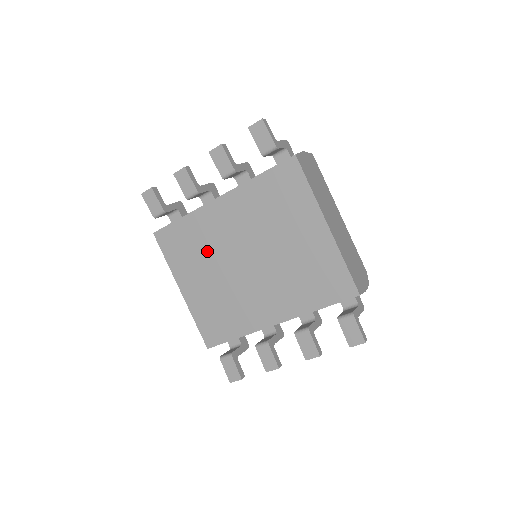
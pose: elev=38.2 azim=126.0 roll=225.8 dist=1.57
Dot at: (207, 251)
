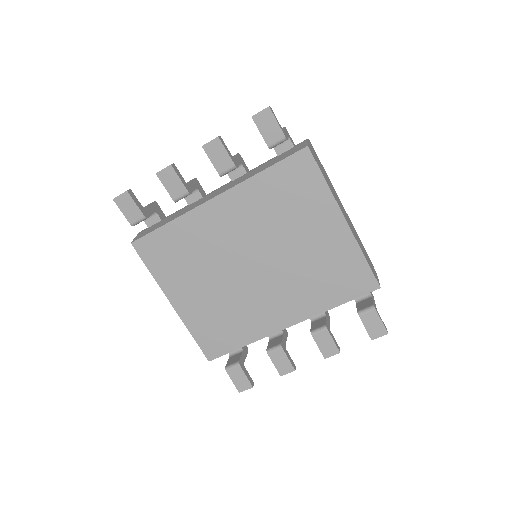
Dot at: (203, 258)
